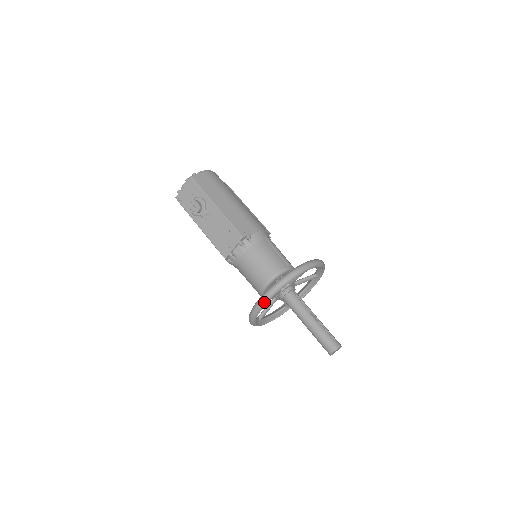
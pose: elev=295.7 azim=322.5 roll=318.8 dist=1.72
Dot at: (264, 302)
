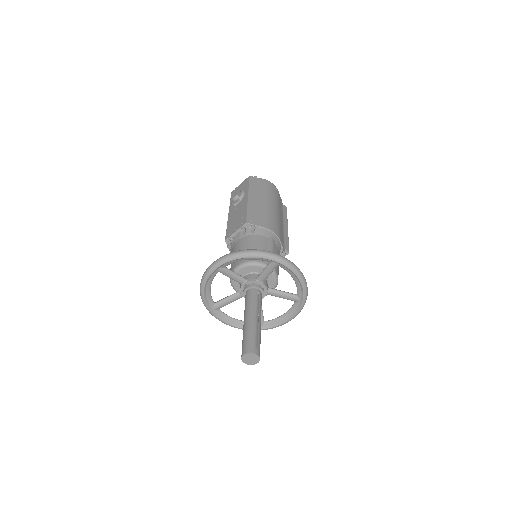
Dot at: (212, 266)
